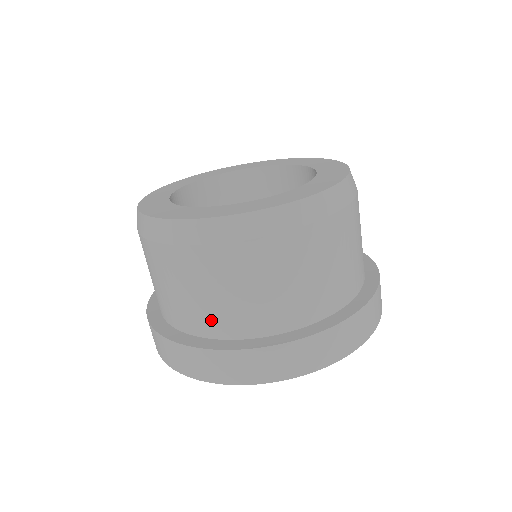
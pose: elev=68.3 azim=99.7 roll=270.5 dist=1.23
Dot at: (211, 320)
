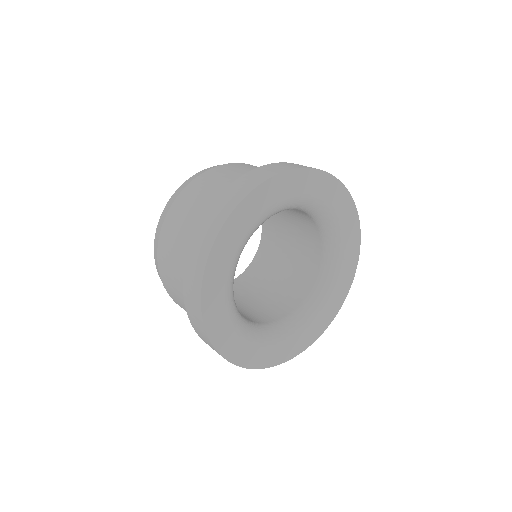
Dot at: occluded
